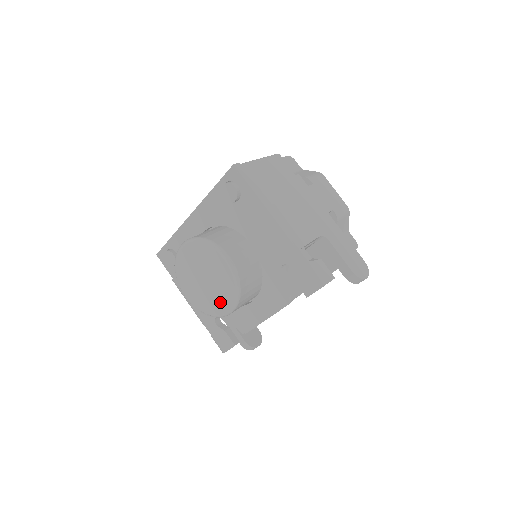
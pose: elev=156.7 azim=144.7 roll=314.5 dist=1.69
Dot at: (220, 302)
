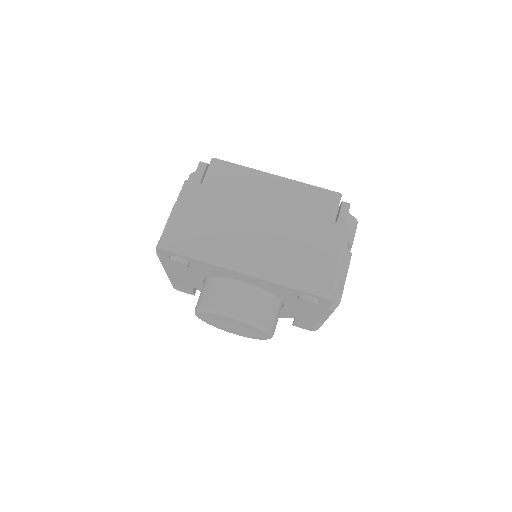
Dot at: (233, 332)
